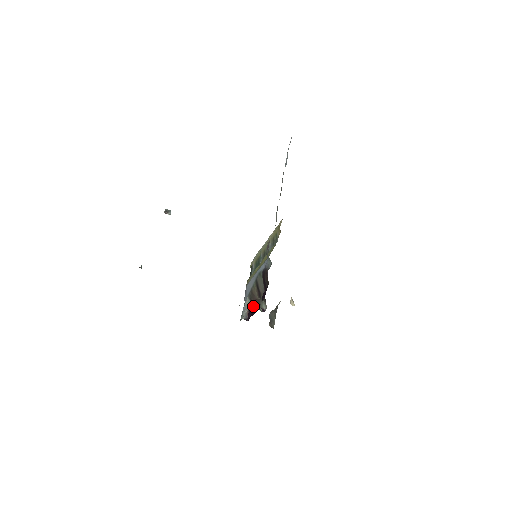
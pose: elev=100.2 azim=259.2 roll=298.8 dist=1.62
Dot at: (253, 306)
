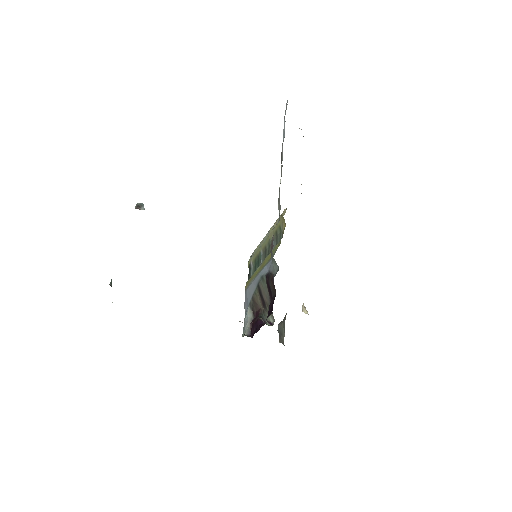
Dot at: (257, 319)
